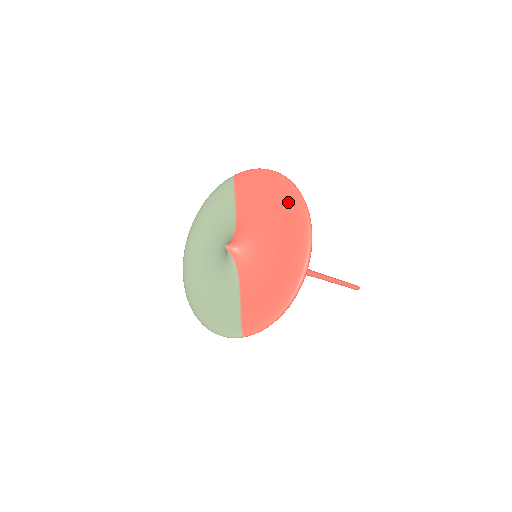
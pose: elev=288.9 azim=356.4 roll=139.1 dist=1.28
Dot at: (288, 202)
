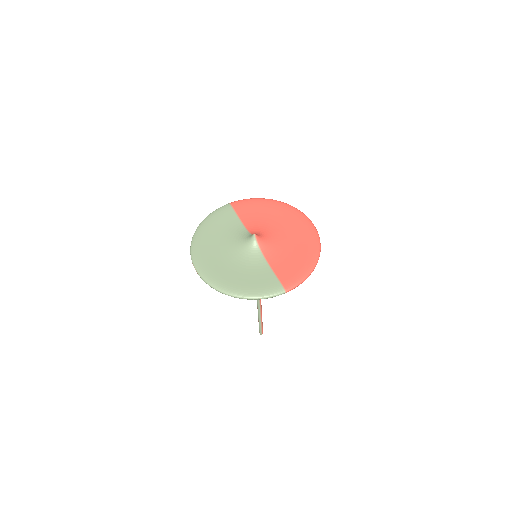
Dot at: (289, 212)
